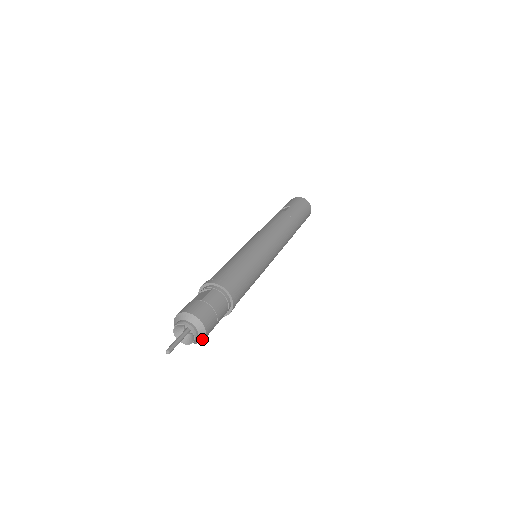
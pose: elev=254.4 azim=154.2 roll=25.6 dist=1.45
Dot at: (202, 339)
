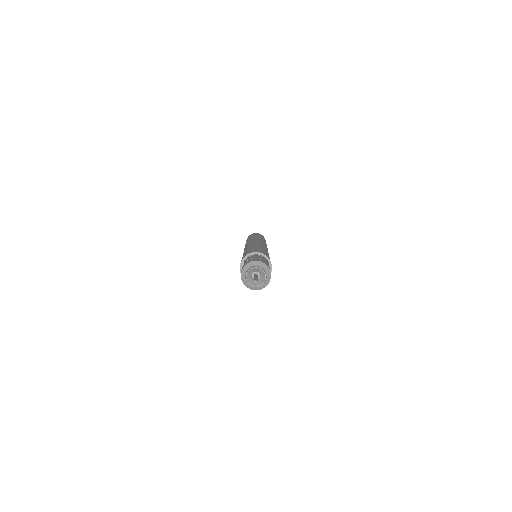
Dot at: (268, 270)
